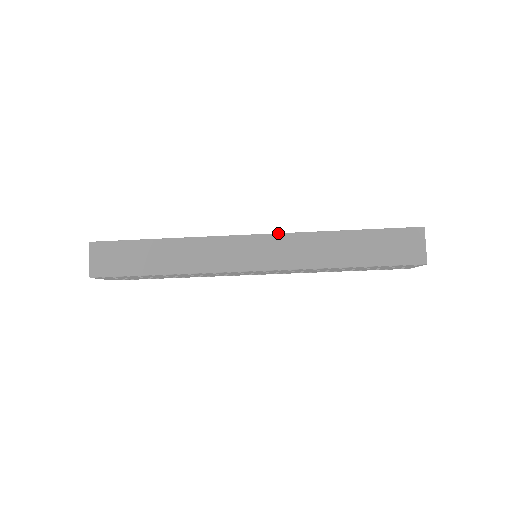
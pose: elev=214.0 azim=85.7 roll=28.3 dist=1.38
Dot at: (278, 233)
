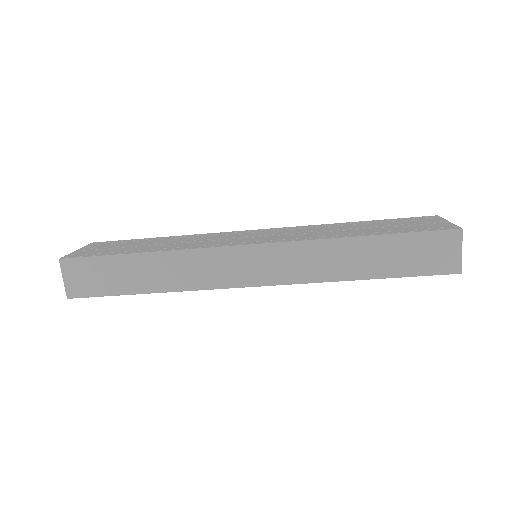
Dot at: (280, 242)
